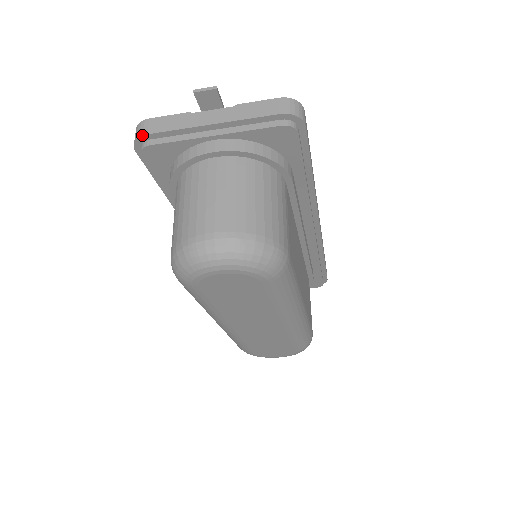
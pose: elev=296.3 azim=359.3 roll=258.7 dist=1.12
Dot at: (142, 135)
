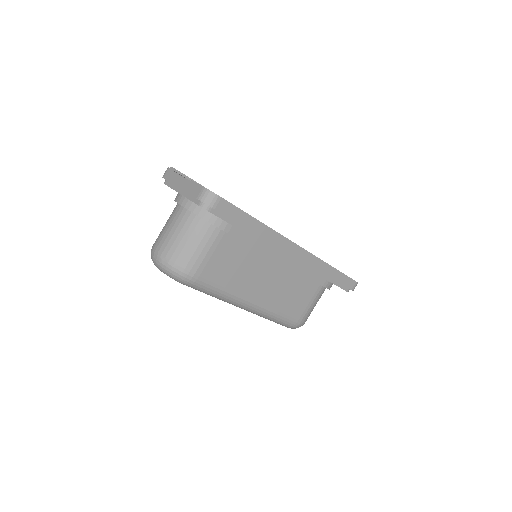
Dot at: (162, 177)
